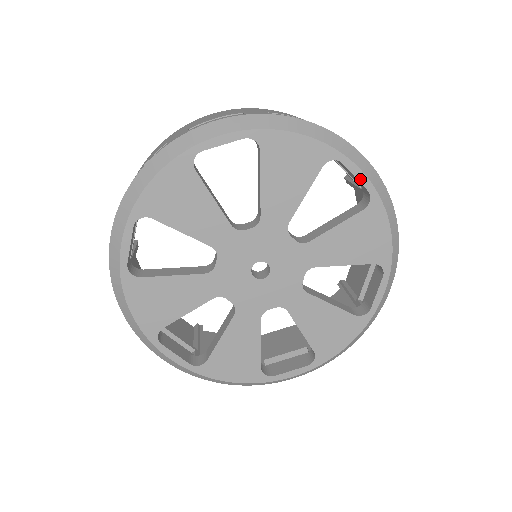
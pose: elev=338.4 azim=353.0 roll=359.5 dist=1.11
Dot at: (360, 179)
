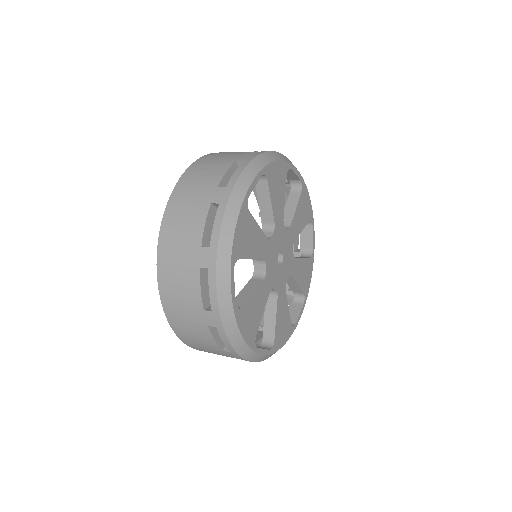
Dot at: (297, 175)
